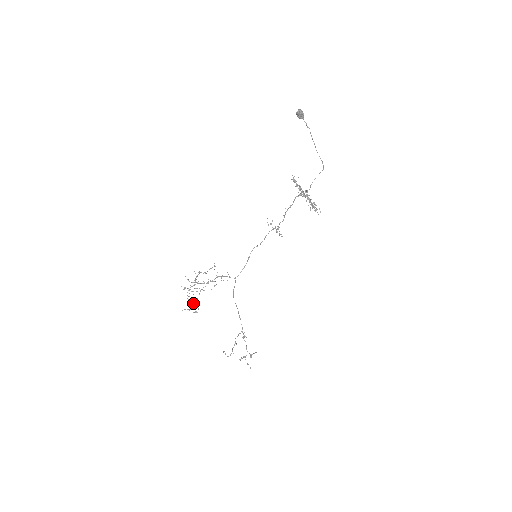
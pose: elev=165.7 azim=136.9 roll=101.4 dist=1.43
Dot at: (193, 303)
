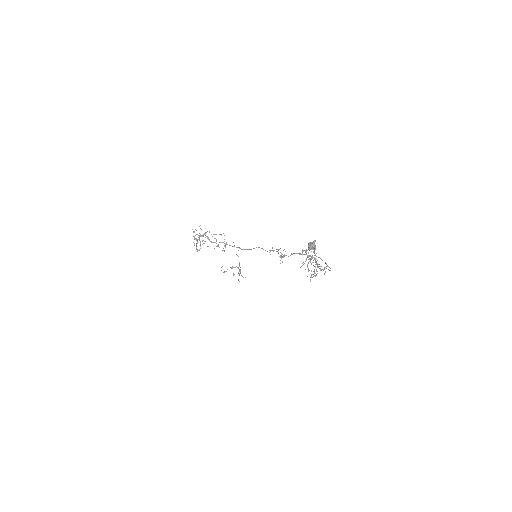
Dot at: (200, 241)
